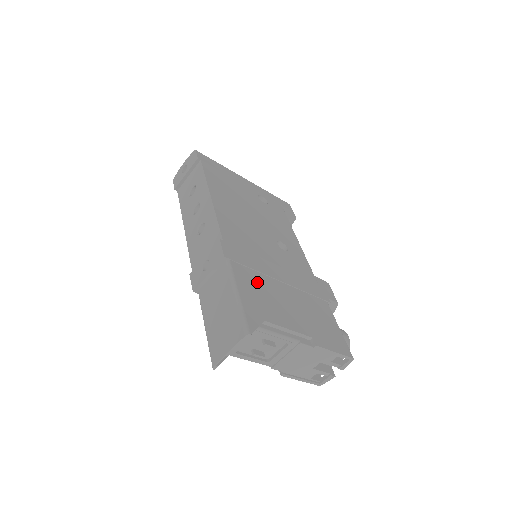
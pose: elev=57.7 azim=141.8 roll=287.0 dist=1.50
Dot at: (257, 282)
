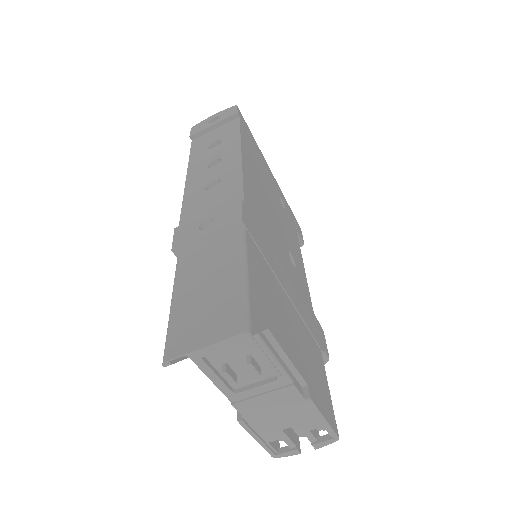
Dot at: (267, 276)
